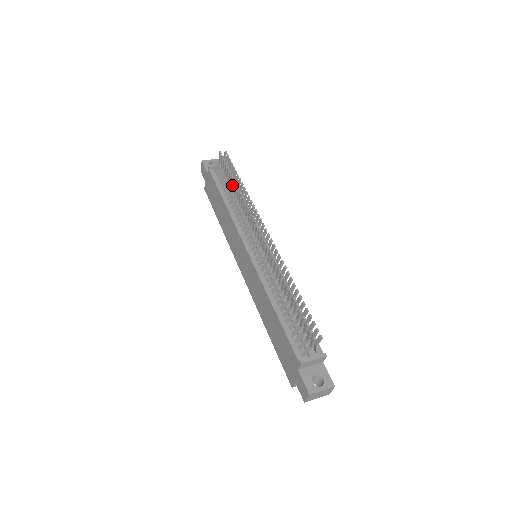
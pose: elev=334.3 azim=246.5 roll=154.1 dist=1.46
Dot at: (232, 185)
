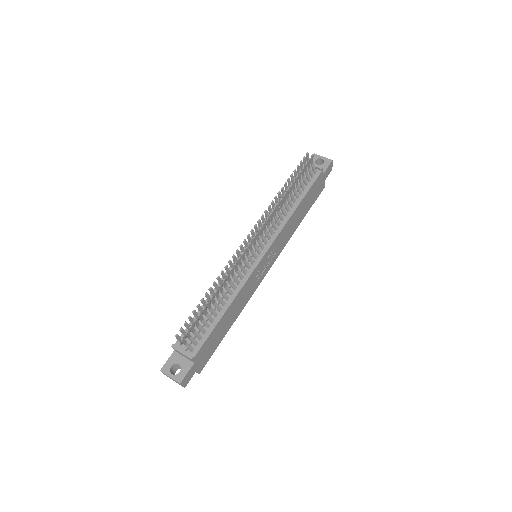
Dot at: occluded
